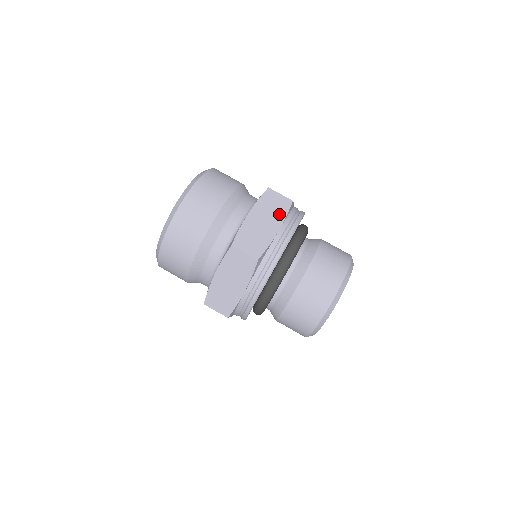
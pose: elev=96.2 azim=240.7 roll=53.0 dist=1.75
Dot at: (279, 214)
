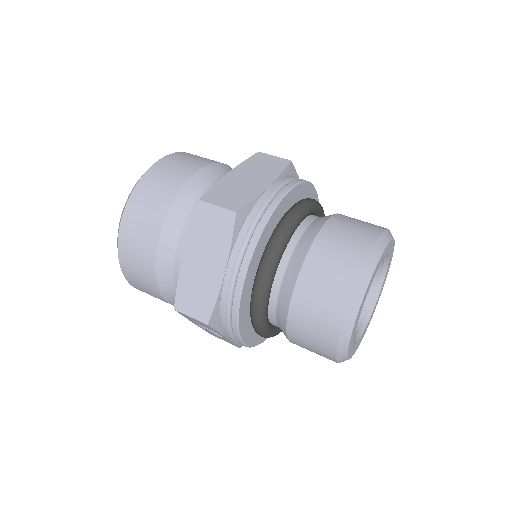
Dot at: (271, 172)
